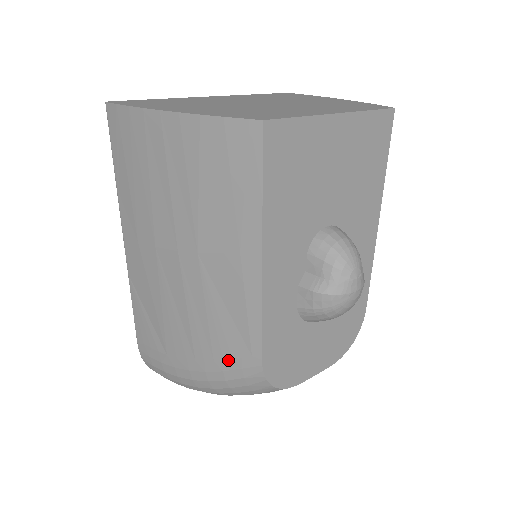
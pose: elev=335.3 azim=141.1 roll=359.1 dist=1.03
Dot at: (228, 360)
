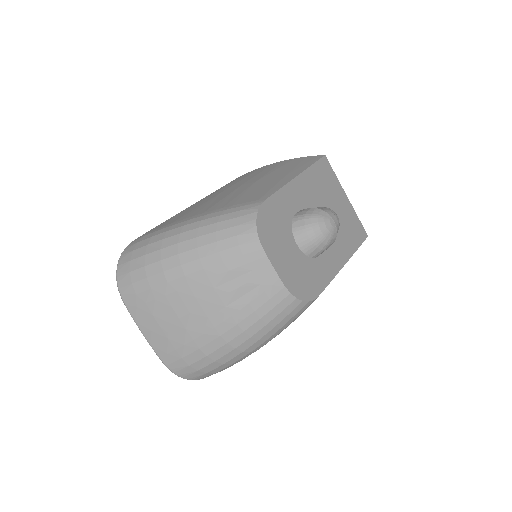
Dot at: (236, 205)
